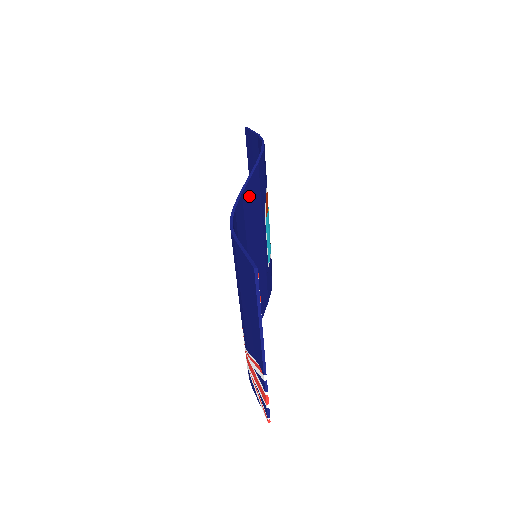
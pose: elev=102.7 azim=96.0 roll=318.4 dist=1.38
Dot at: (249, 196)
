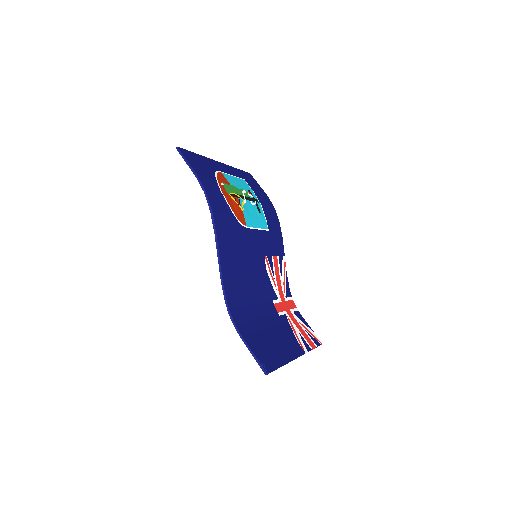
Dot at: (227, 262)
